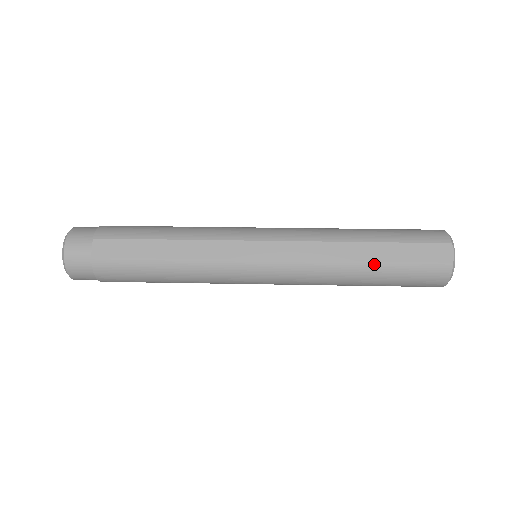
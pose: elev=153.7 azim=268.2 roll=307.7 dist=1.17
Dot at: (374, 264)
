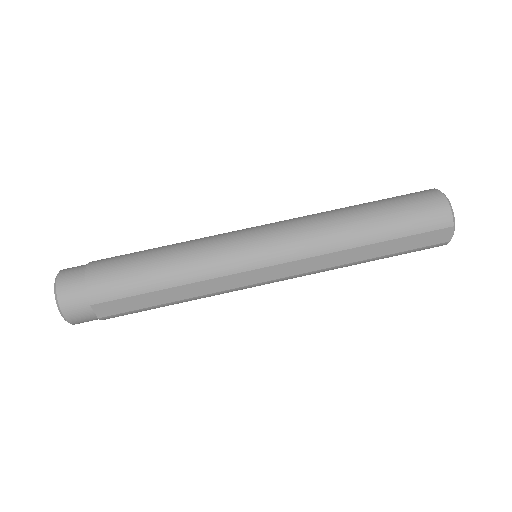
Dot at: (376, 258)
